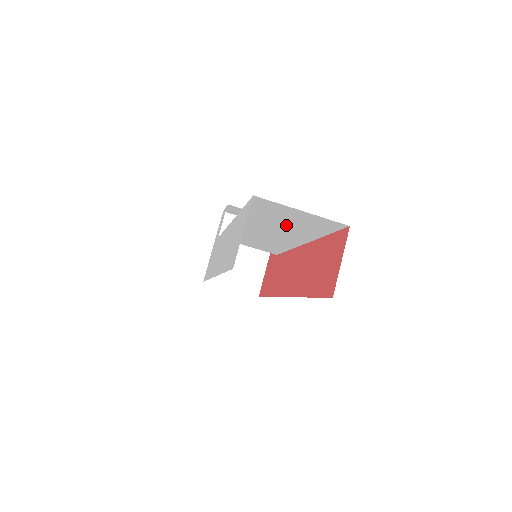
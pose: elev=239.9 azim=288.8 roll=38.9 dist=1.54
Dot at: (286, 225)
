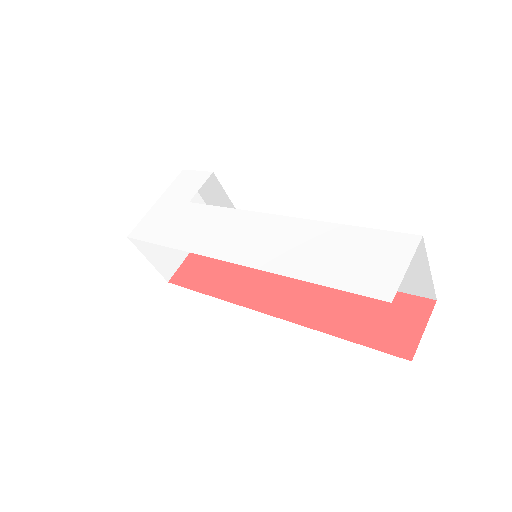
Dot at: occluded
